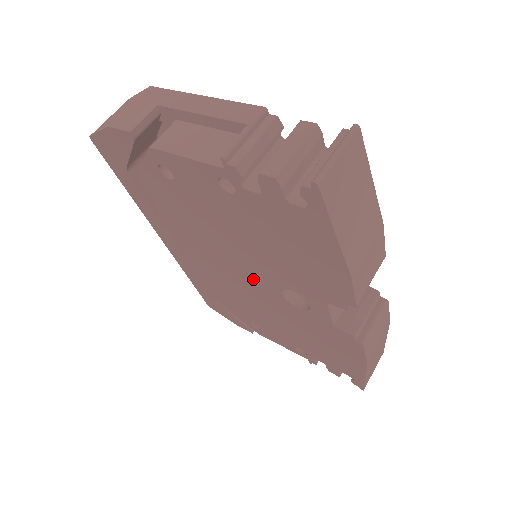
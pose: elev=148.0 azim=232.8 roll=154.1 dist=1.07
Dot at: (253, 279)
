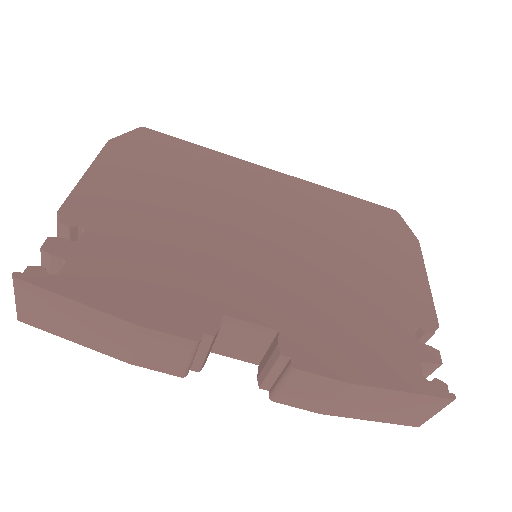
Dot at: occluded
